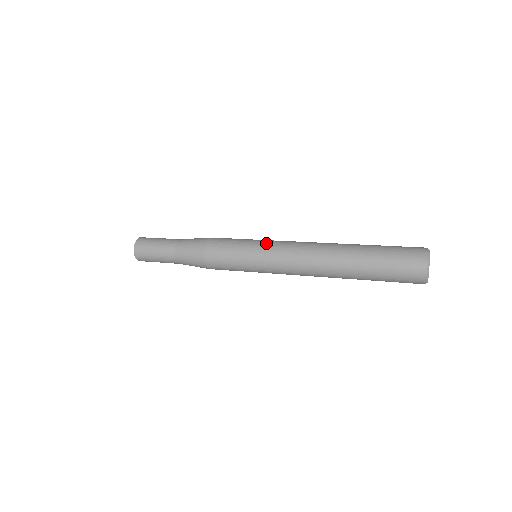
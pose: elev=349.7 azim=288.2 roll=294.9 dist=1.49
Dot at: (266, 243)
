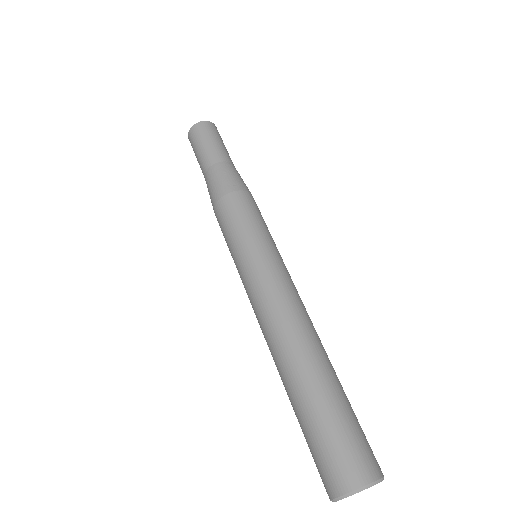
Dot at: (255, 261)
